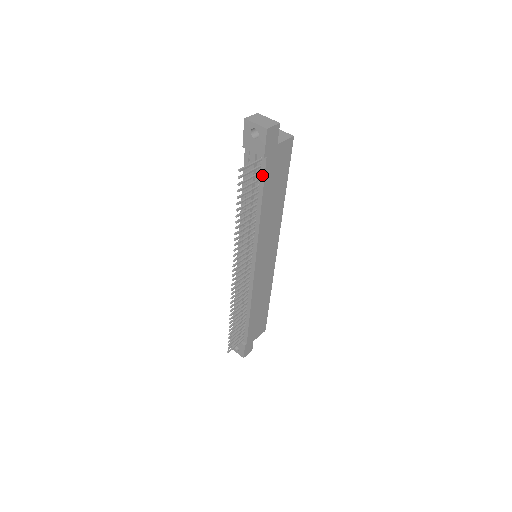
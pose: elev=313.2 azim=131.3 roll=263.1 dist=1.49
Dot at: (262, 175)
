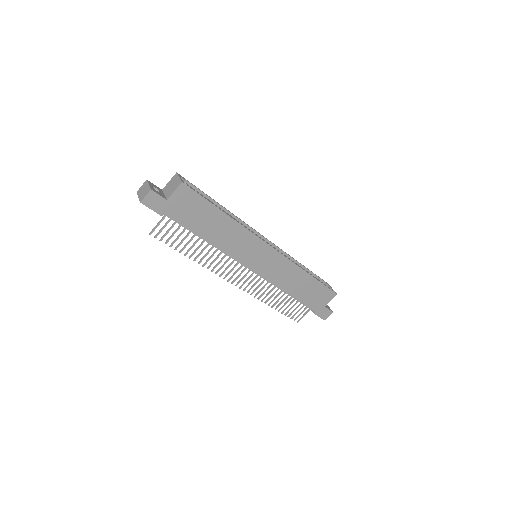
Dot at: (178, 222)
